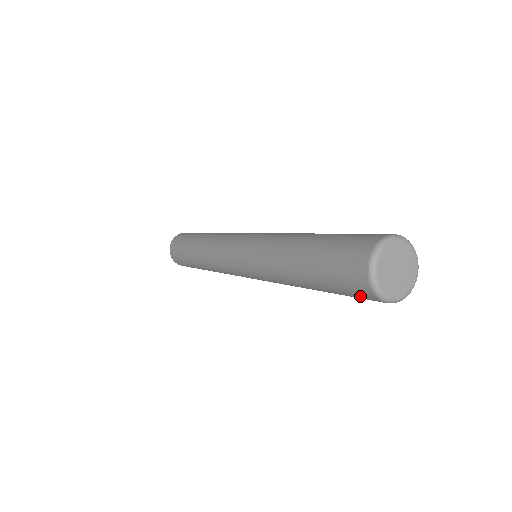
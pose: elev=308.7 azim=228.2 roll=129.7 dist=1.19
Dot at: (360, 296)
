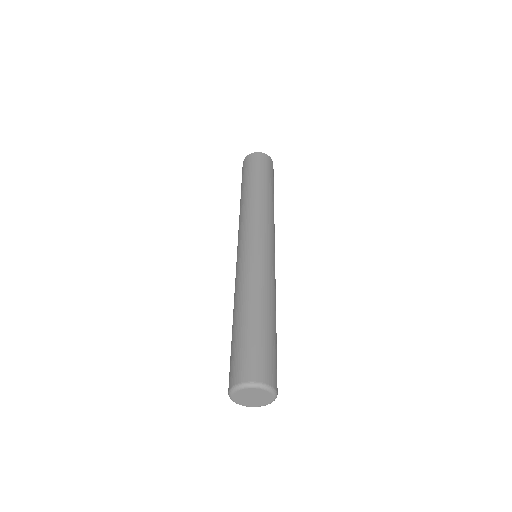
Dot at: occluded
